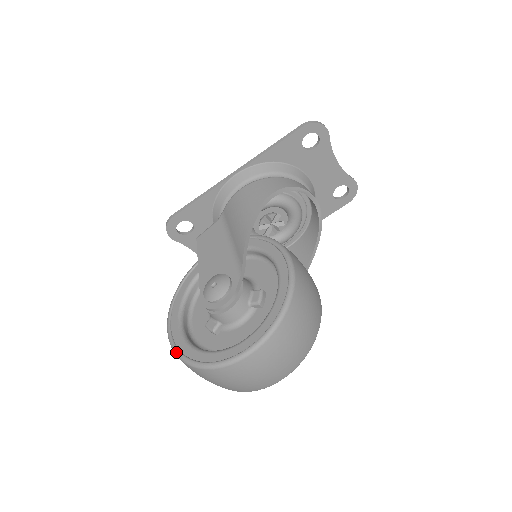
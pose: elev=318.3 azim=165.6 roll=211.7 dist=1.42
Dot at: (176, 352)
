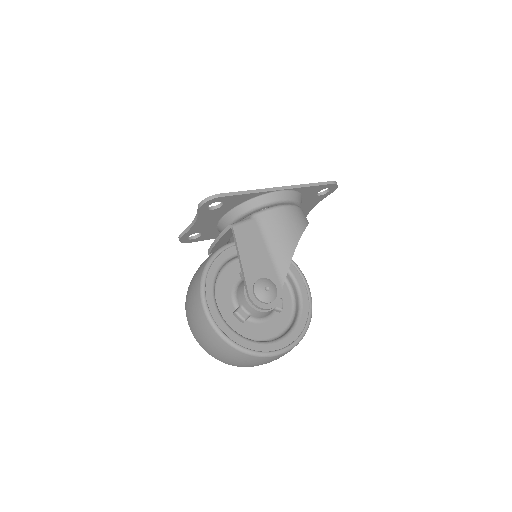
Dot at: (219, 332)
